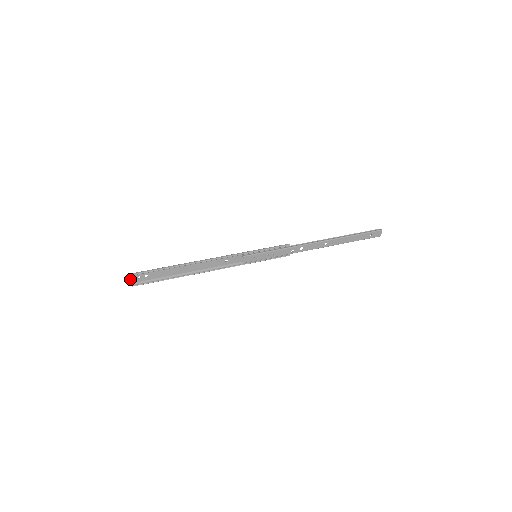
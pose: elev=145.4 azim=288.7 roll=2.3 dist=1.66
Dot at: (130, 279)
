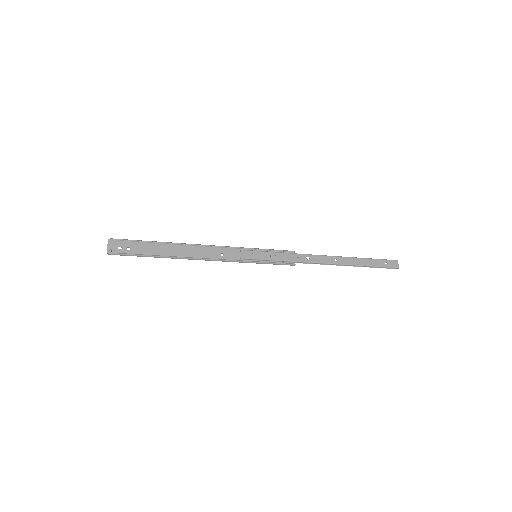
Dot at: (109, 243)
